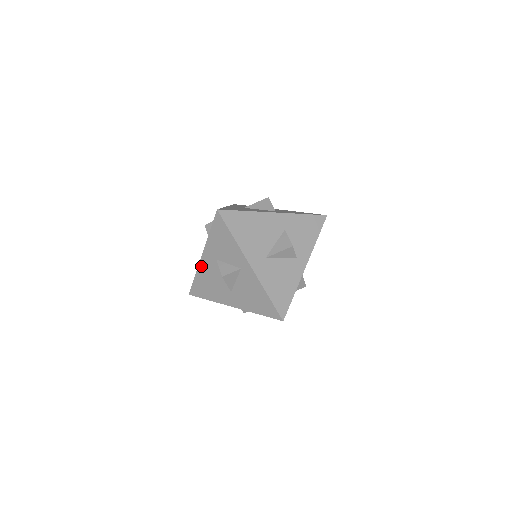
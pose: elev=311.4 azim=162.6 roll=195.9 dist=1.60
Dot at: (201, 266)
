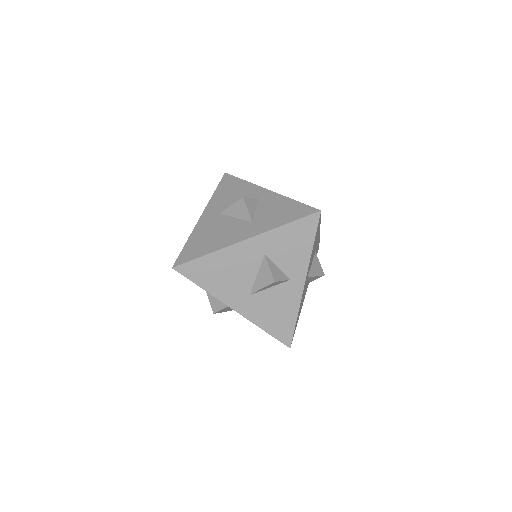
Dot at: occluded
